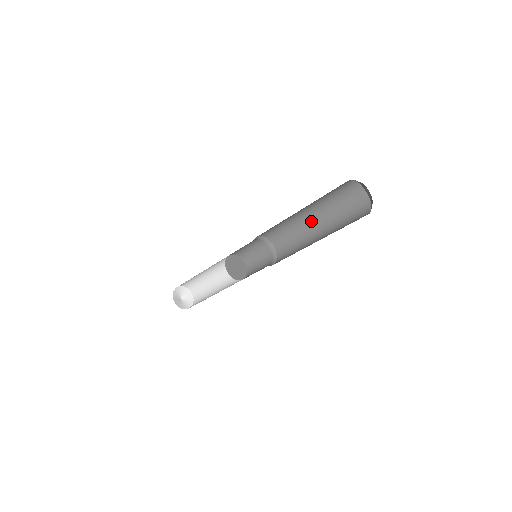
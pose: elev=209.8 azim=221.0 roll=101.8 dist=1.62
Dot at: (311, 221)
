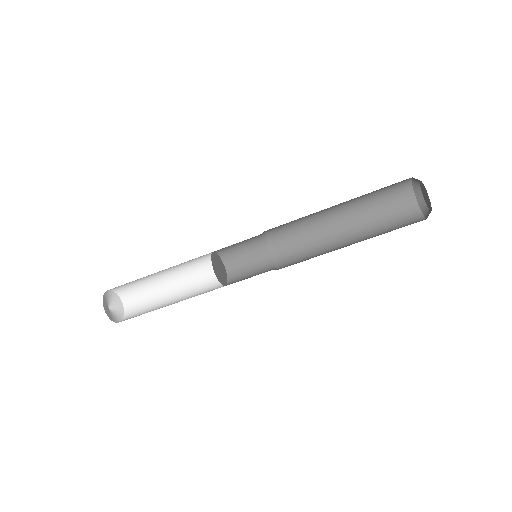
Dot at: (333, 213)
